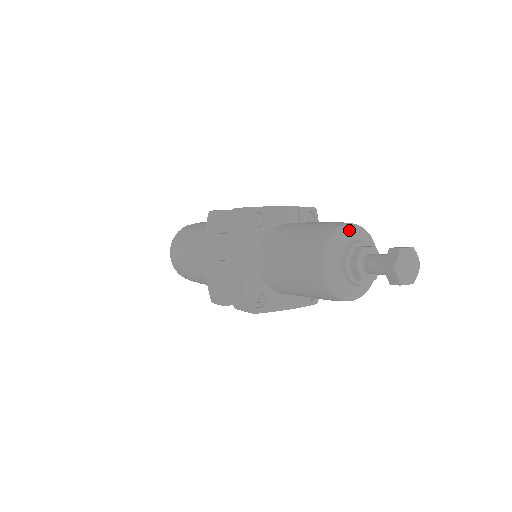
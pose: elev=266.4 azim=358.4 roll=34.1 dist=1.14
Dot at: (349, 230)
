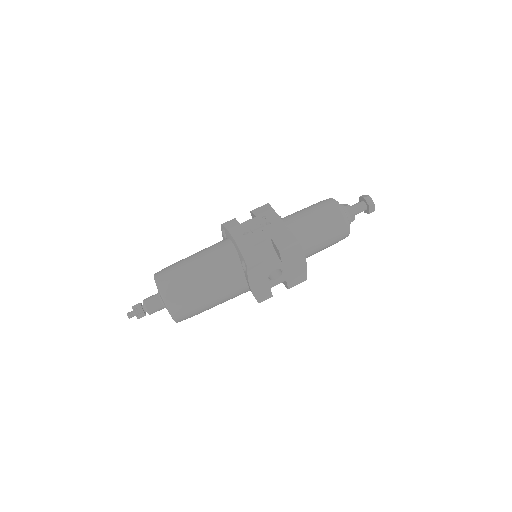
Dot at: occluded
